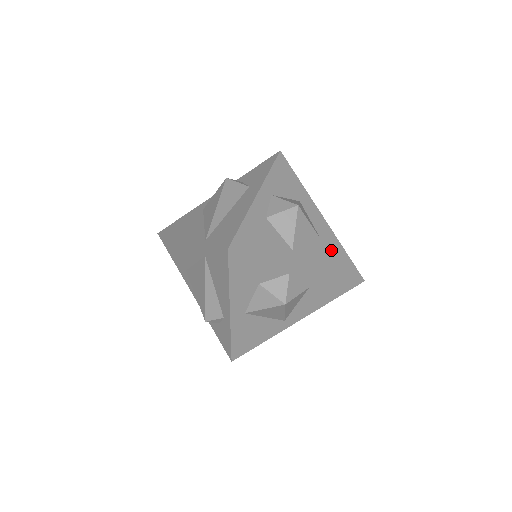
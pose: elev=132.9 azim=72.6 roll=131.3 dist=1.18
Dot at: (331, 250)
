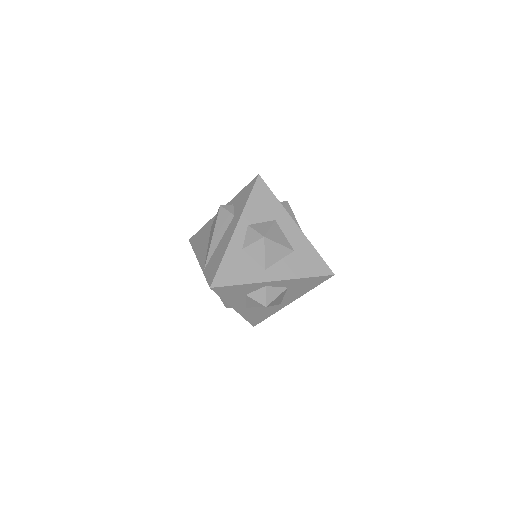
Dot at: (303, 257)
